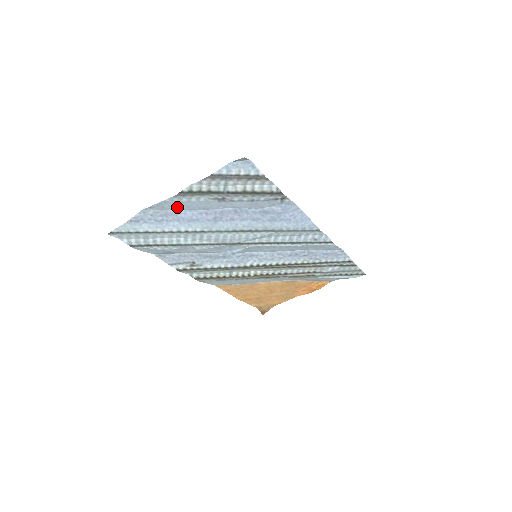
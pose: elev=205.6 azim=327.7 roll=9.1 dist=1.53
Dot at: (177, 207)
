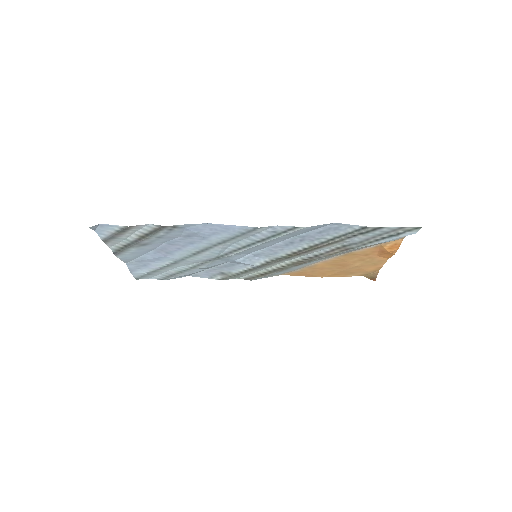
Dot at: (136, 256)
